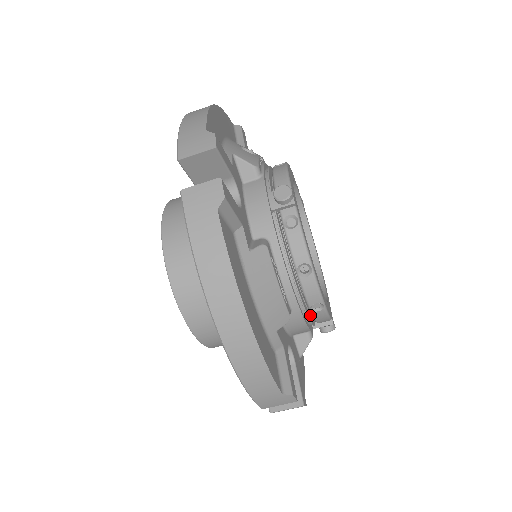
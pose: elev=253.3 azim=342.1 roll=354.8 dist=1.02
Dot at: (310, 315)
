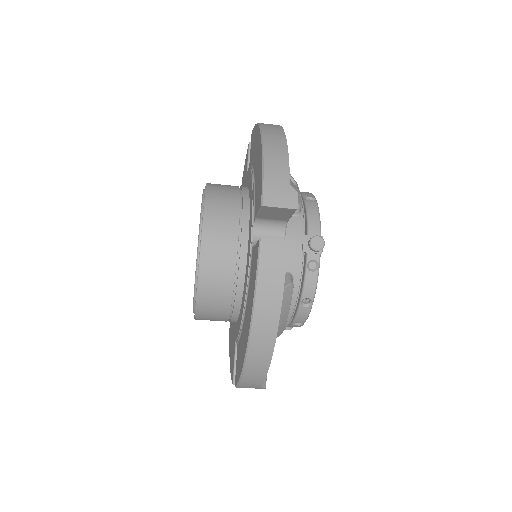
Dot at: occluded
